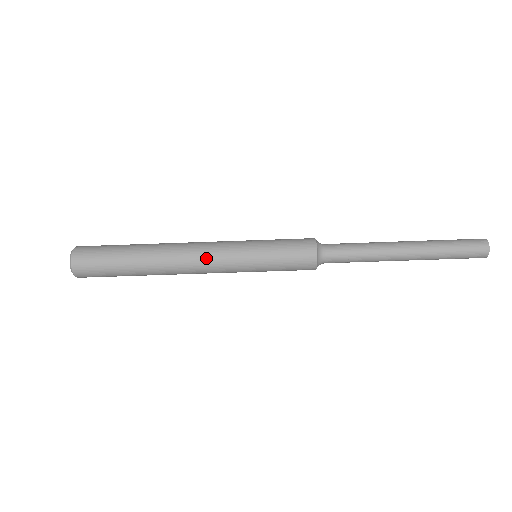
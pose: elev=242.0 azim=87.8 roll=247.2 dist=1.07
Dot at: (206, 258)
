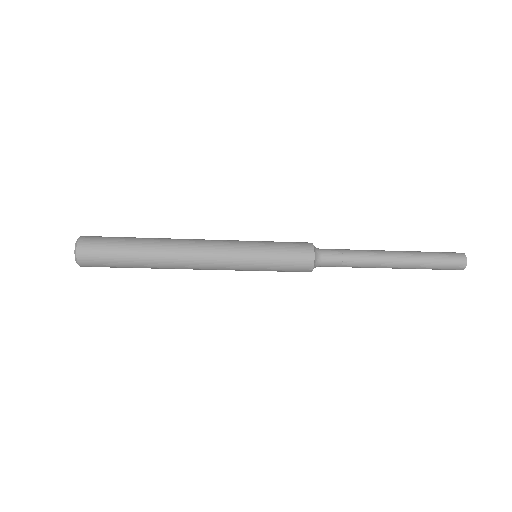
Dot at: (210, 267)
